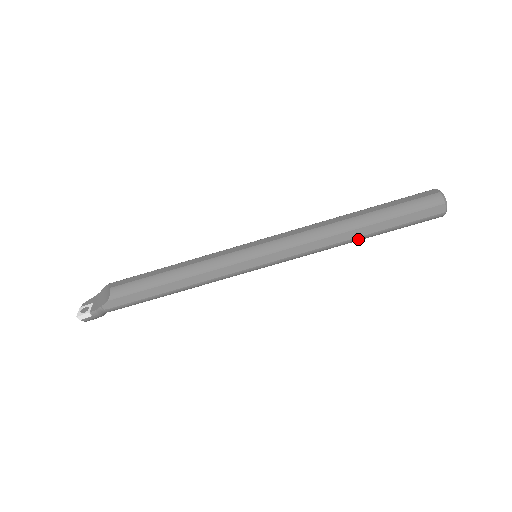
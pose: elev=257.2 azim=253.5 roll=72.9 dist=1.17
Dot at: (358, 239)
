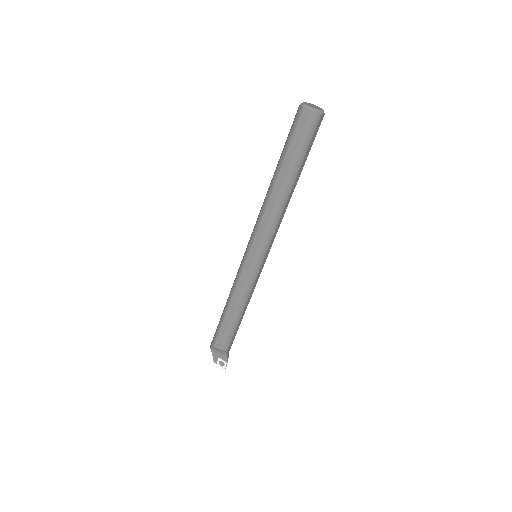
Dot at: (295, 186)
